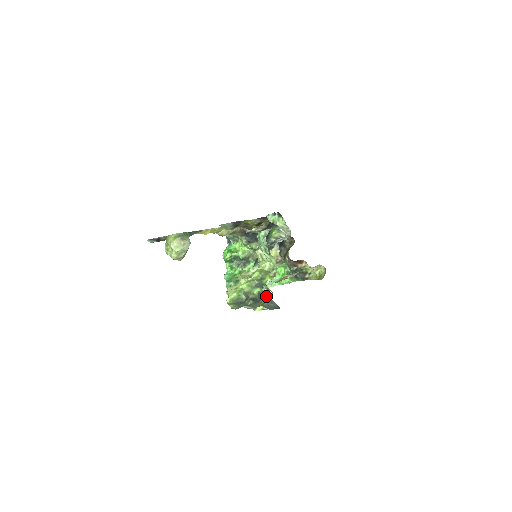
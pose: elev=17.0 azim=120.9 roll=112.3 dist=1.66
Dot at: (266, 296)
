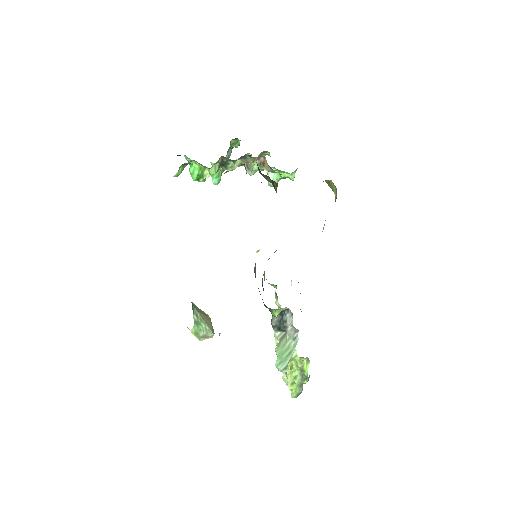
Dot at: occluded
